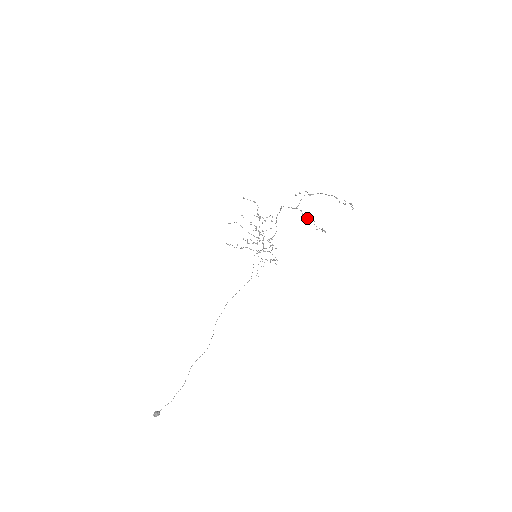
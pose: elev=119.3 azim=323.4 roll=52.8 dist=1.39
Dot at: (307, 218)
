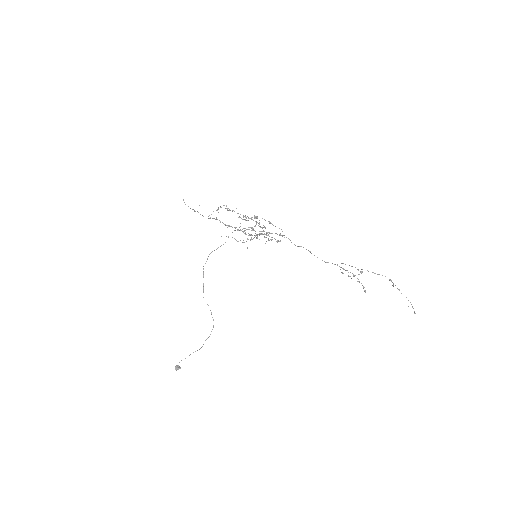
Dot at: (343, 268)
